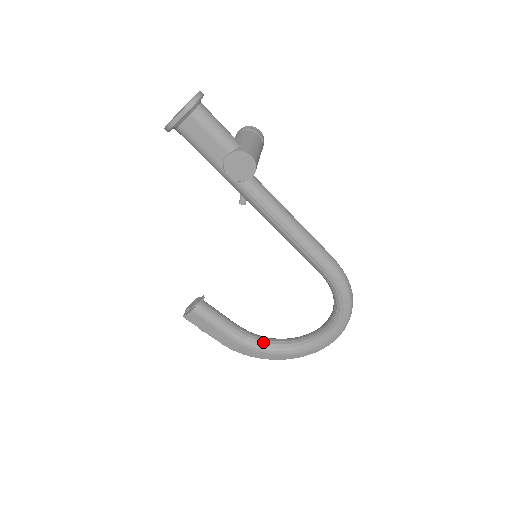
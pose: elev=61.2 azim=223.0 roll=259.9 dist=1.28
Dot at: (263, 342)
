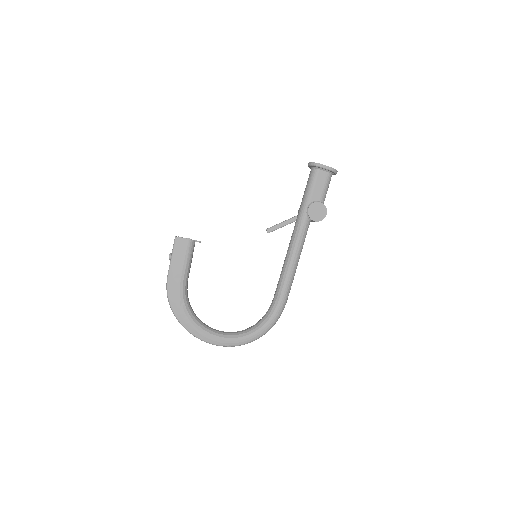
Dot at: (189, 304)
